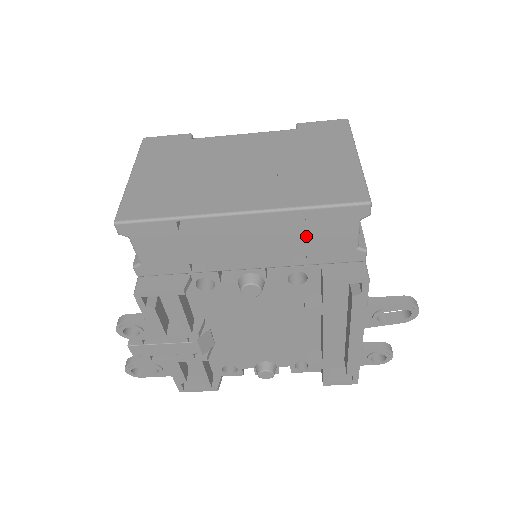
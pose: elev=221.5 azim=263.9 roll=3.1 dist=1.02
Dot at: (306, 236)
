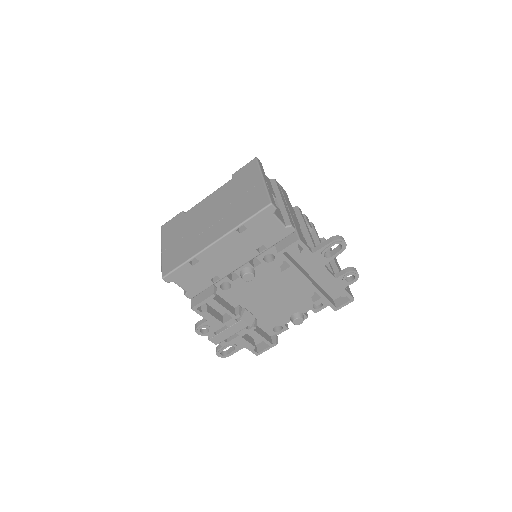
Dot at: (254, 236)
